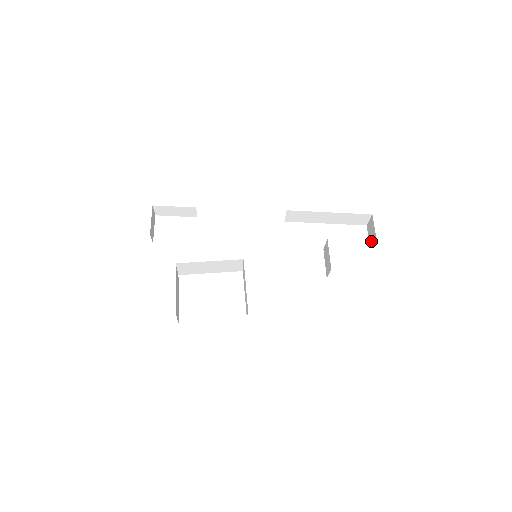
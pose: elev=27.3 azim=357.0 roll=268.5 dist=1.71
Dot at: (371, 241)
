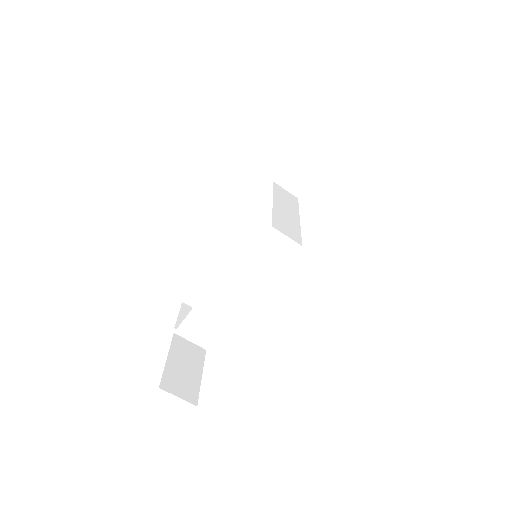
Dot at: occluded
